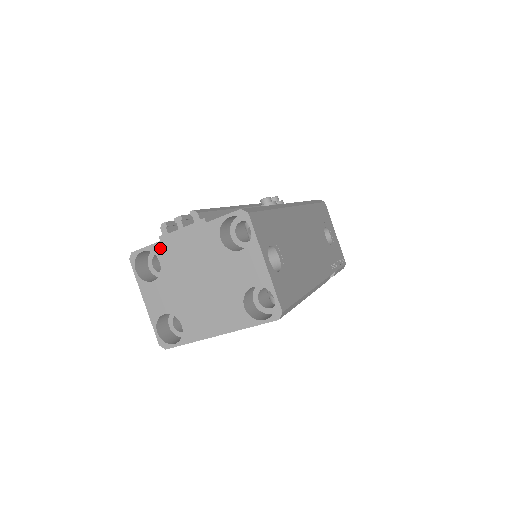
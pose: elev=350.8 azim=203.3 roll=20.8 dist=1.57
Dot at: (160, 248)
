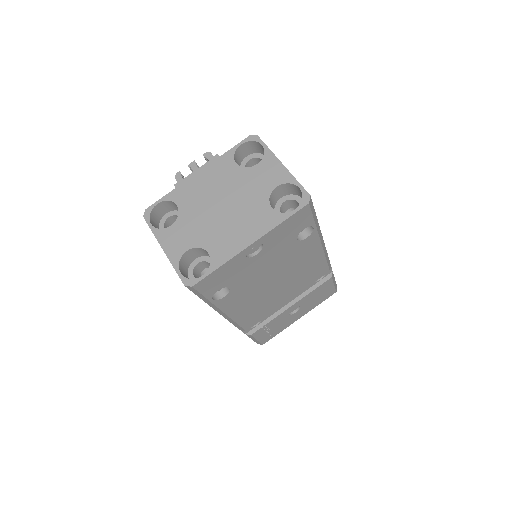
Dot at: (176, 194)
